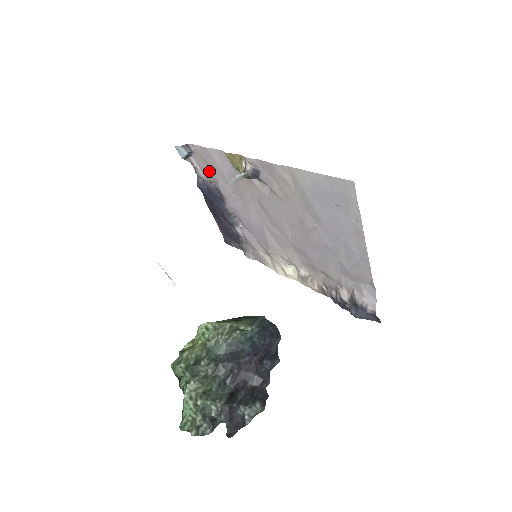
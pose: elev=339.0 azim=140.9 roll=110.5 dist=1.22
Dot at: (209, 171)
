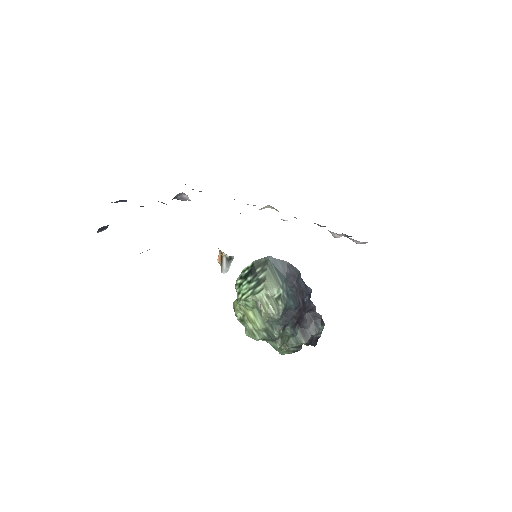
Dot at: occluded
